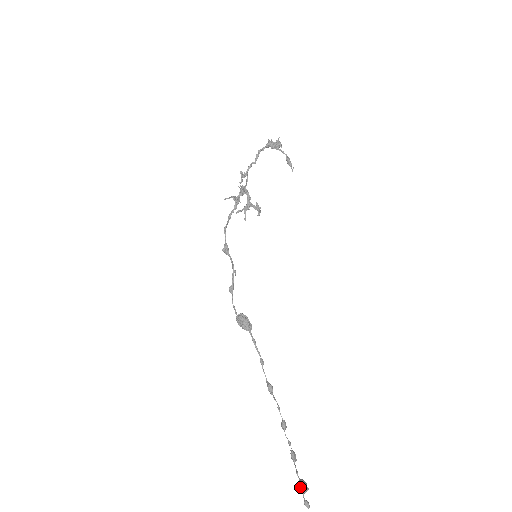
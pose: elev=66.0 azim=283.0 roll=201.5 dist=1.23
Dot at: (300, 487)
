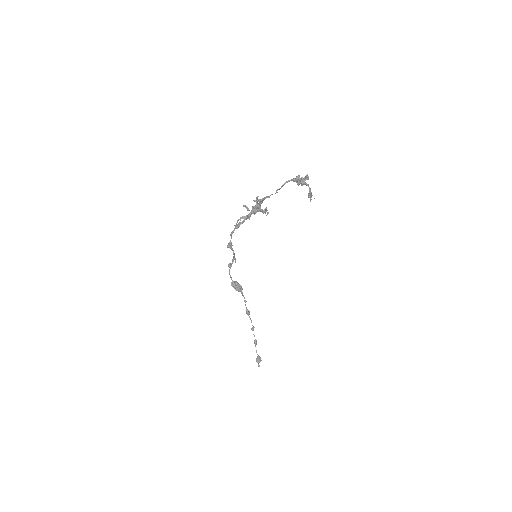
Dot at: (257, 362)
